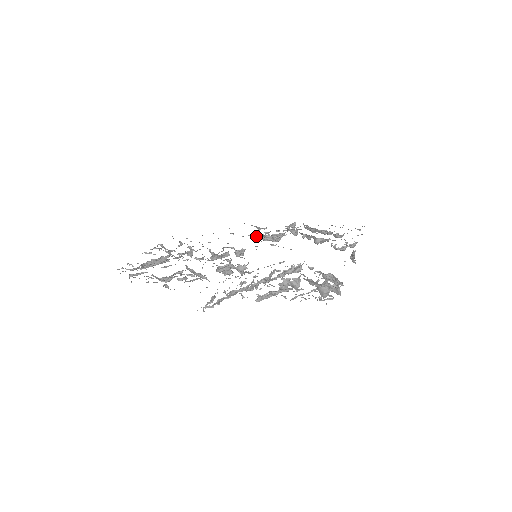
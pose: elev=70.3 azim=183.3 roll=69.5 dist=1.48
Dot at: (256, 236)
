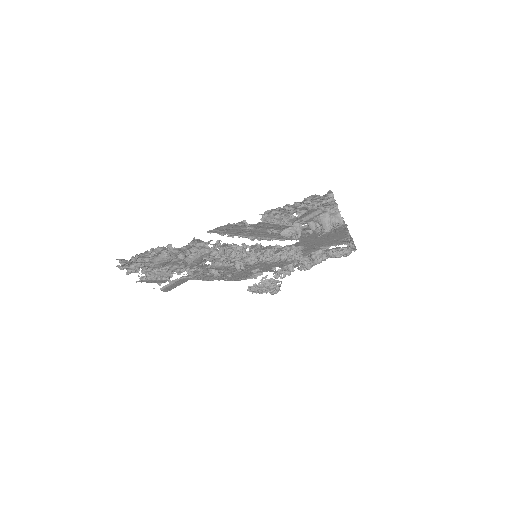
Dot at: (254, 284)
